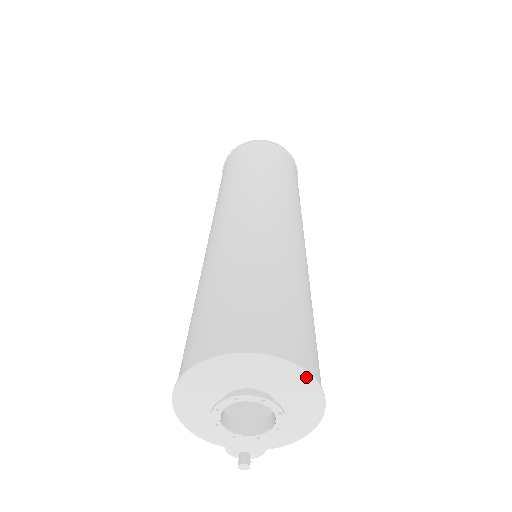
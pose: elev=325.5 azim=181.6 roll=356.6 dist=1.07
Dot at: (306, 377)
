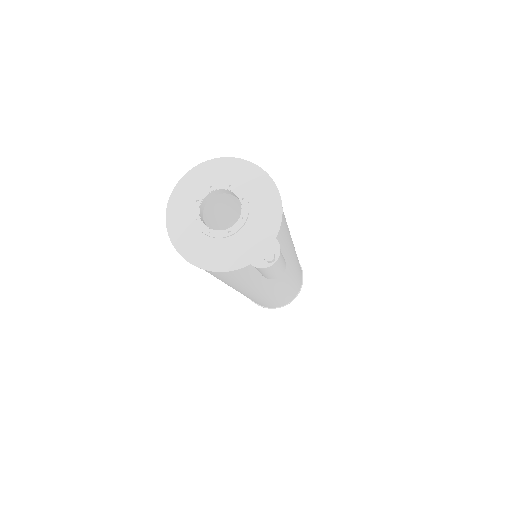
Dot at: (225, 161)
